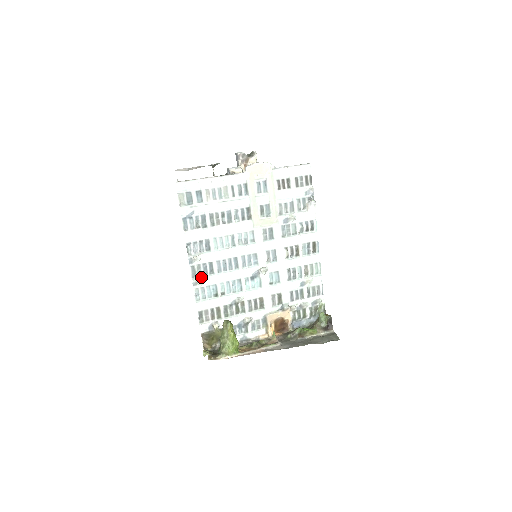
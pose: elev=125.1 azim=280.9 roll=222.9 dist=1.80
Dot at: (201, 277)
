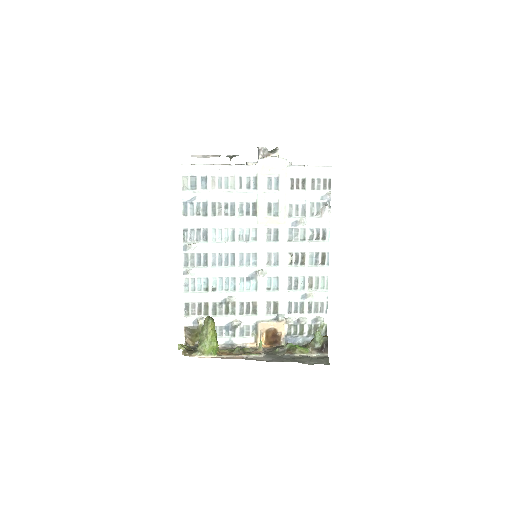
Dot at: (193, 267)
